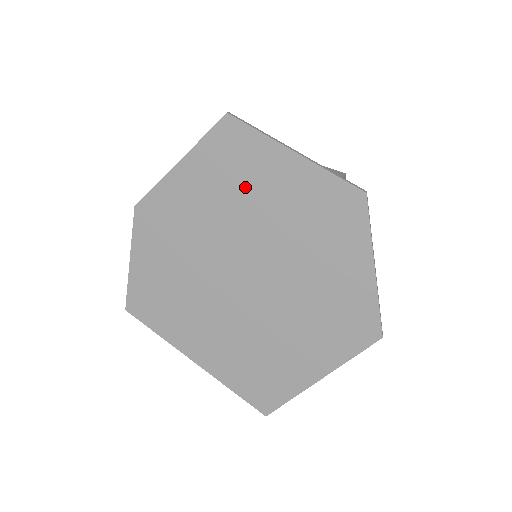
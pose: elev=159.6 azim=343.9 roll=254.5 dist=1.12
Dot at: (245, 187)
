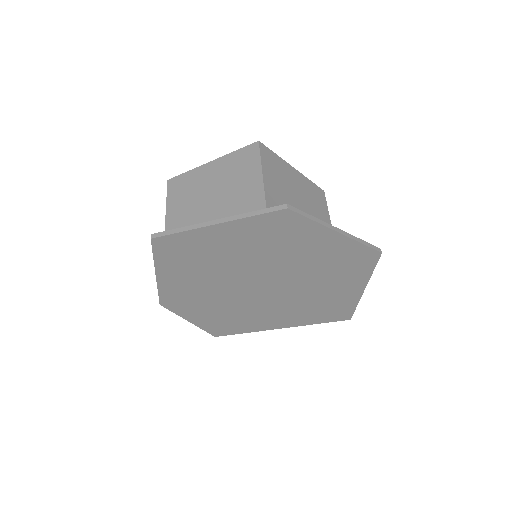
Dot at: (209, 257)
